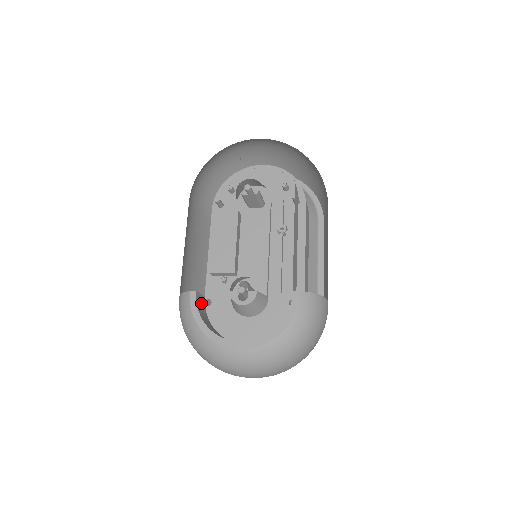
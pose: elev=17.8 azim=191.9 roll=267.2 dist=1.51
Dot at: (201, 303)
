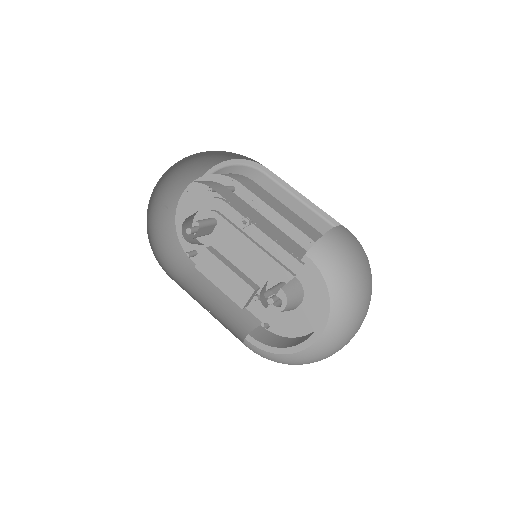
Dot at: (262, 334)
